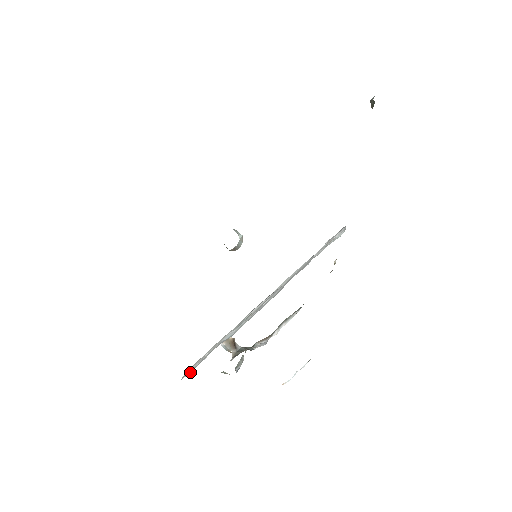
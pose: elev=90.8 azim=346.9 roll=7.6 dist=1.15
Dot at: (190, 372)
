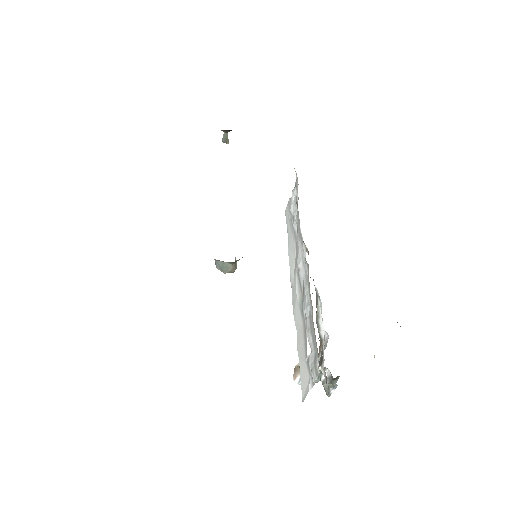
Dot at: (312, 380)
